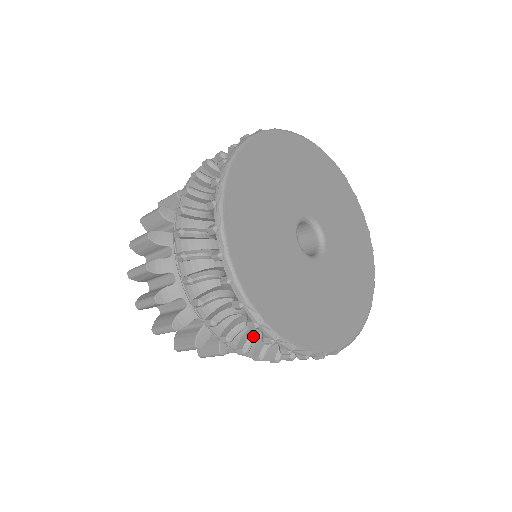
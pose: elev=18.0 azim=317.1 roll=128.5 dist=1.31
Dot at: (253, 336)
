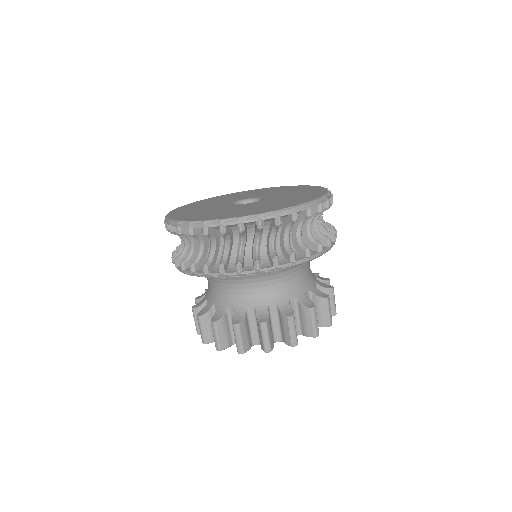
Dot at: (222, 256)
